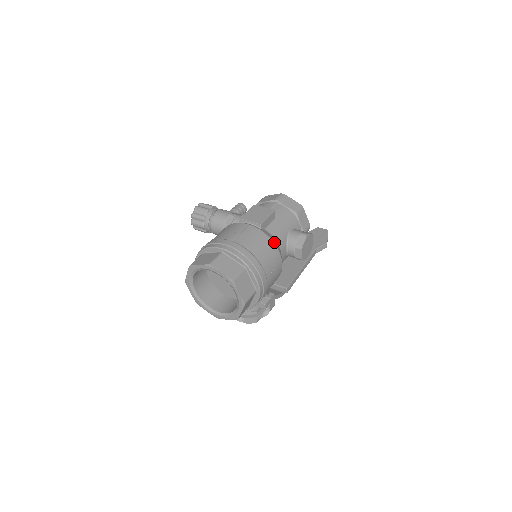
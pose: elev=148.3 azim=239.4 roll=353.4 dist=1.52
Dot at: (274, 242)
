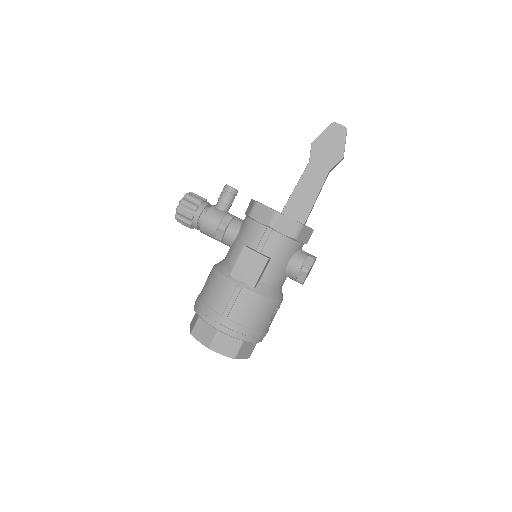
Dot at: (271, 297)
